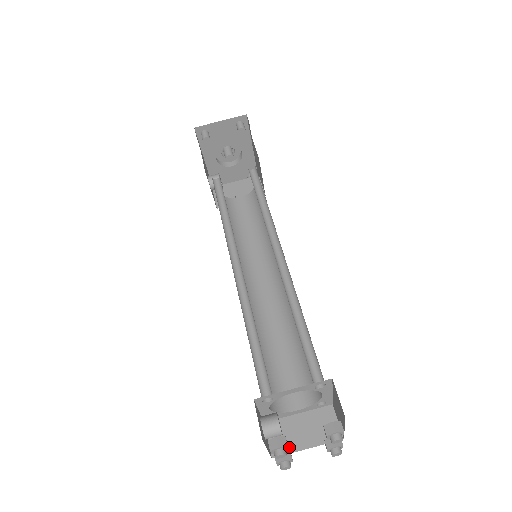
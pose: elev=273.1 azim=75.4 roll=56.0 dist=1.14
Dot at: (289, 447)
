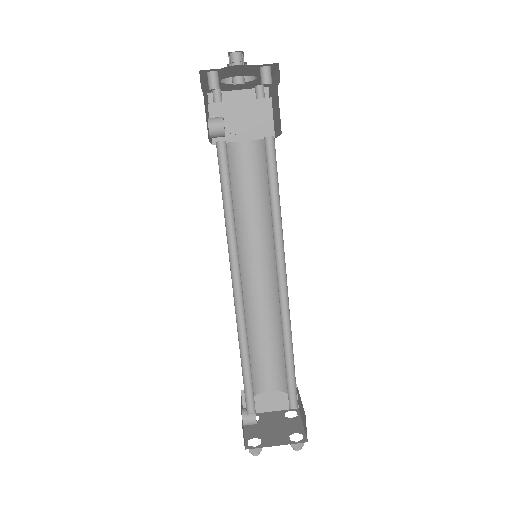
Dot at: (258, 409)
